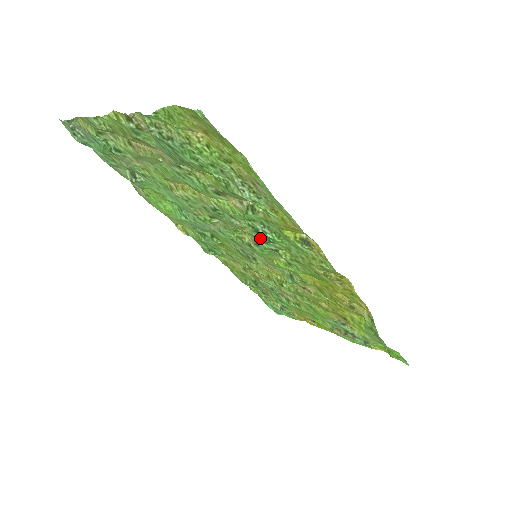
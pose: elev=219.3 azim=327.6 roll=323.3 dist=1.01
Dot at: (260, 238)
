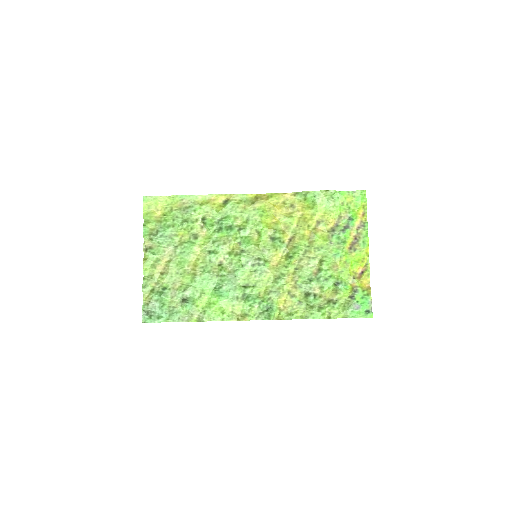
Dot at: (227, 230)
